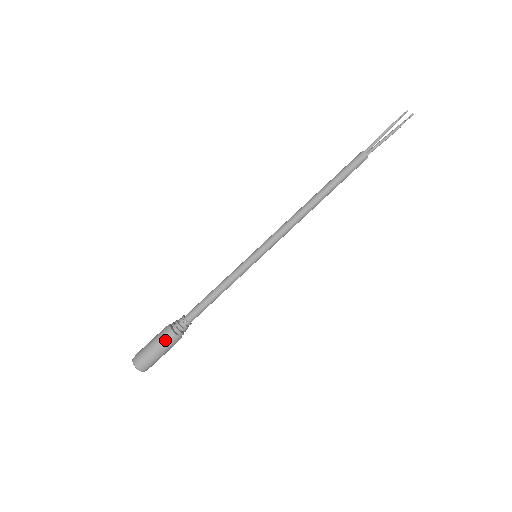
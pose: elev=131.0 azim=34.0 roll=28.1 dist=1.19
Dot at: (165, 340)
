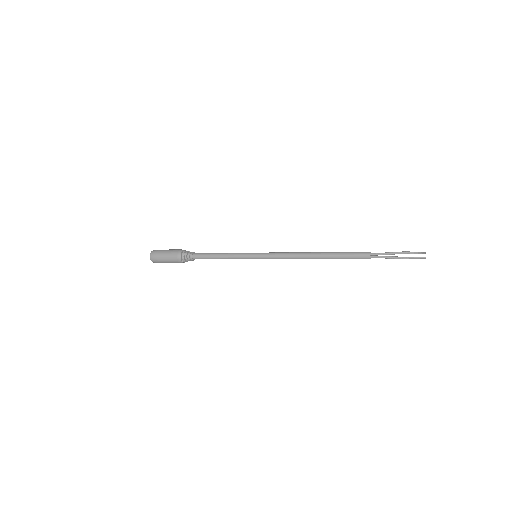
Dot at: (173, 257)
